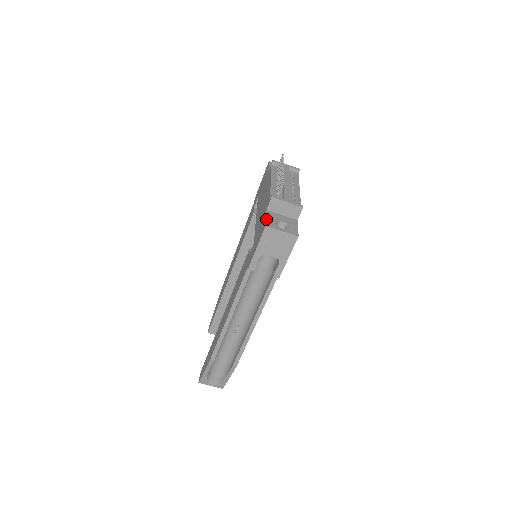
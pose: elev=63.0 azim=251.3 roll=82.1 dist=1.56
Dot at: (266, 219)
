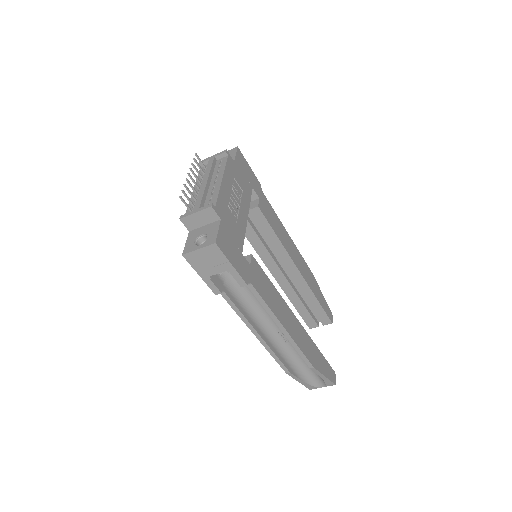
Dot at: (185, 245)
